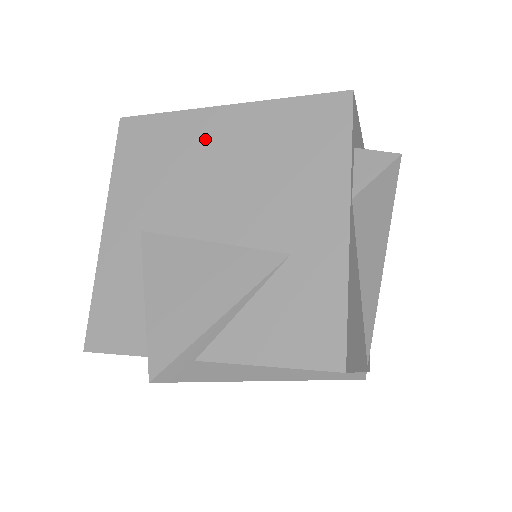
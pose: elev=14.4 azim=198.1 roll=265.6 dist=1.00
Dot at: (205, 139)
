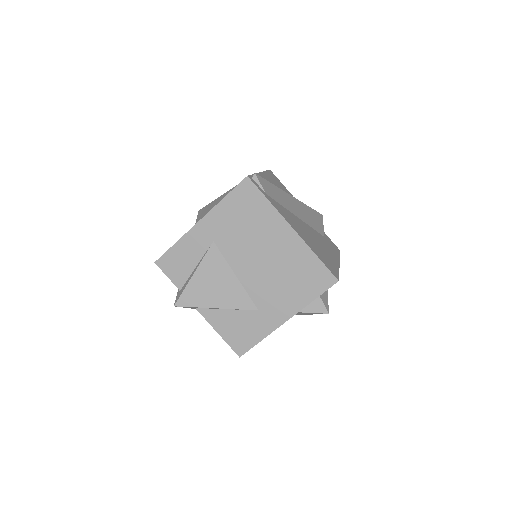
Dot at: (272, 233)
